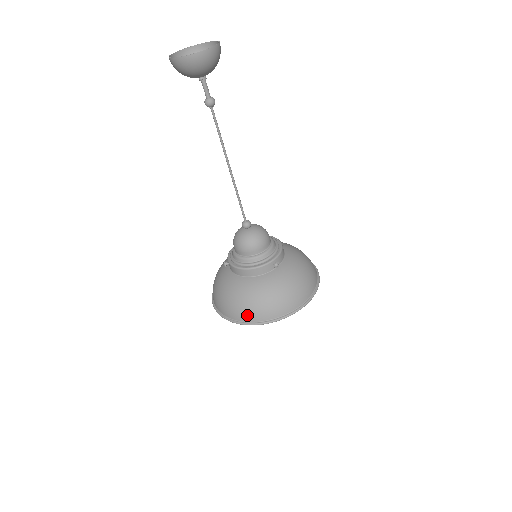
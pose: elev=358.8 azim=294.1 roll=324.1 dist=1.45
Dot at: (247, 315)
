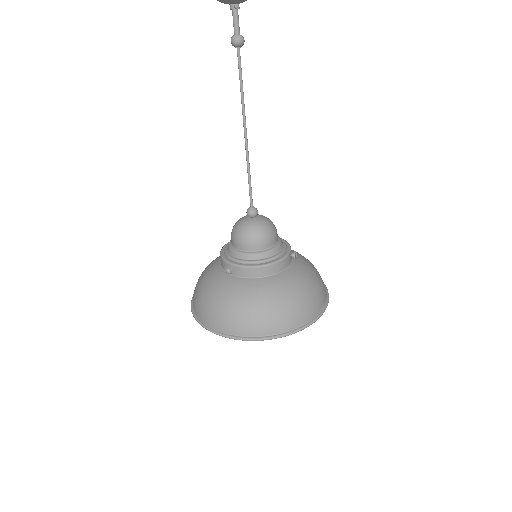
Dot at: (286, 322)
